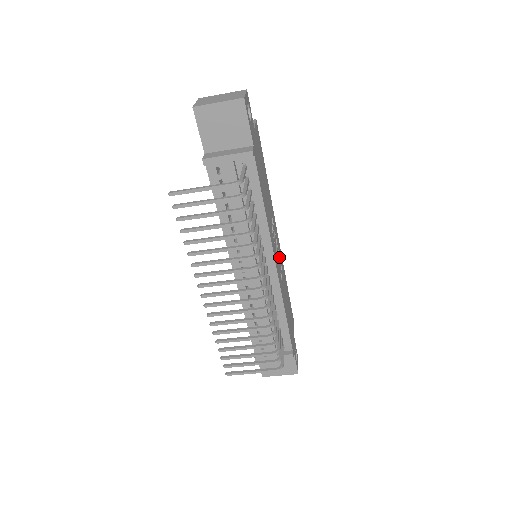
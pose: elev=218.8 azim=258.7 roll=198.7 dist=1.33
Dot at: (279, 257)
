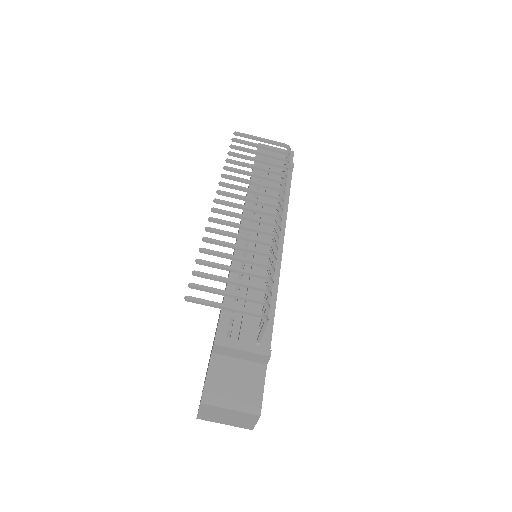
Dot at: occluded
